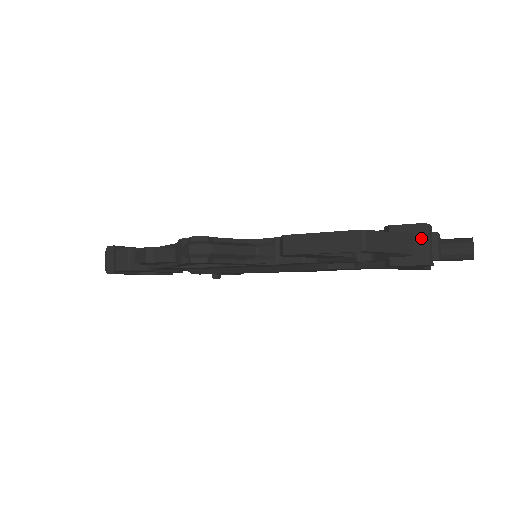
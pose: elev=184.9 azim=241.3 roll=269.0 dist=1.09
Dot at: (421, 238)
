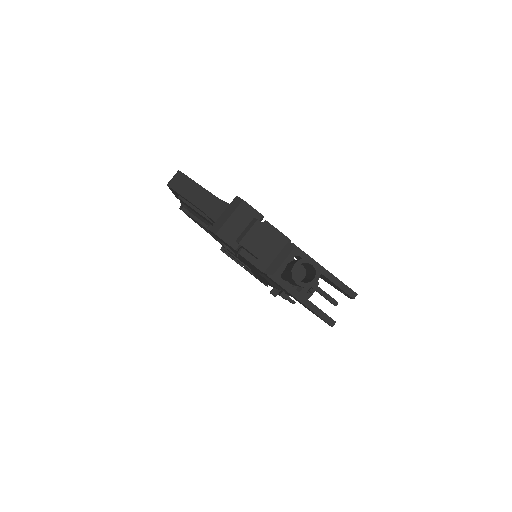
Dot at: (227, 208)
